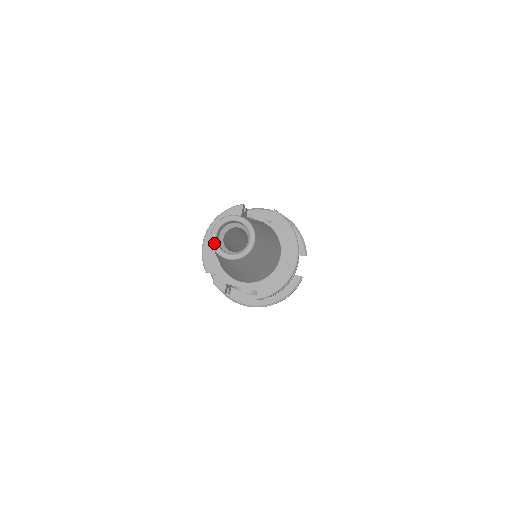
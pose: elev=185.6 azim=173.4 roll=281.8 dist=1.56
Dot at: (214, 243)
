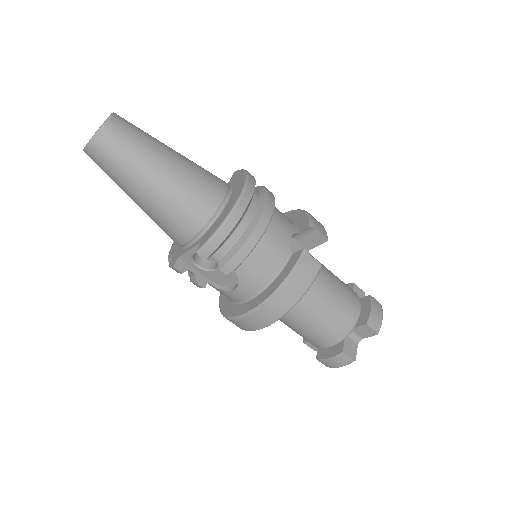
Dot at: occluded
